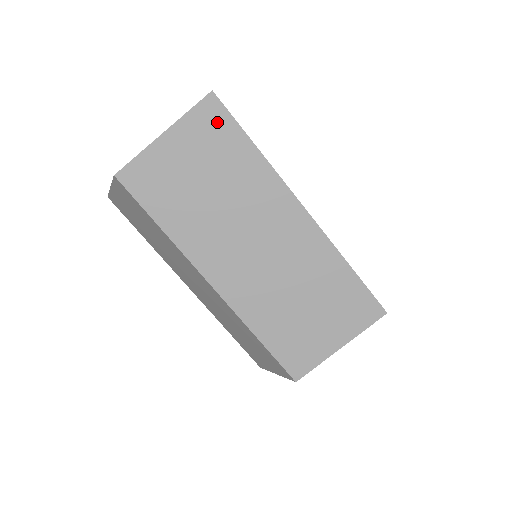
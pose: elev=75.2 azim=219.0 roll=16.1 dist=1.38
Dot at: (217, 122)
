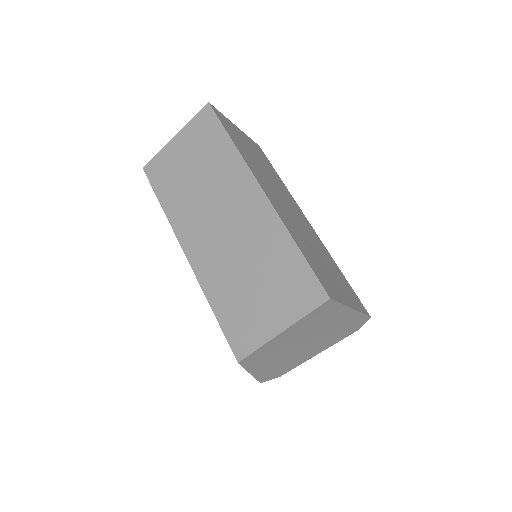
Dot at: (208, 124)
